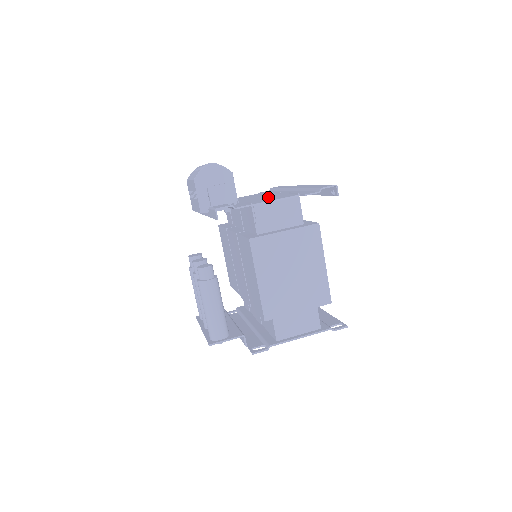
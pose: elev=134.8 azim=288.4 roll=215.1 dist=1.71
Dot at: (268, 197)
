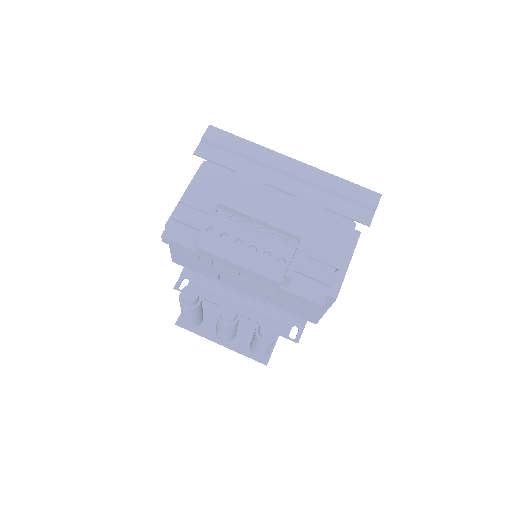
Dot at: (303, 220)
